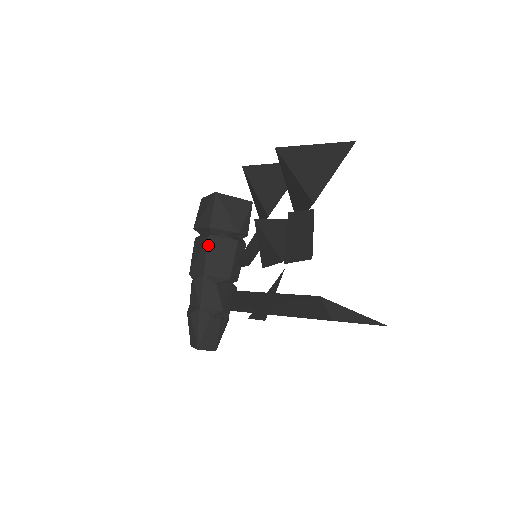
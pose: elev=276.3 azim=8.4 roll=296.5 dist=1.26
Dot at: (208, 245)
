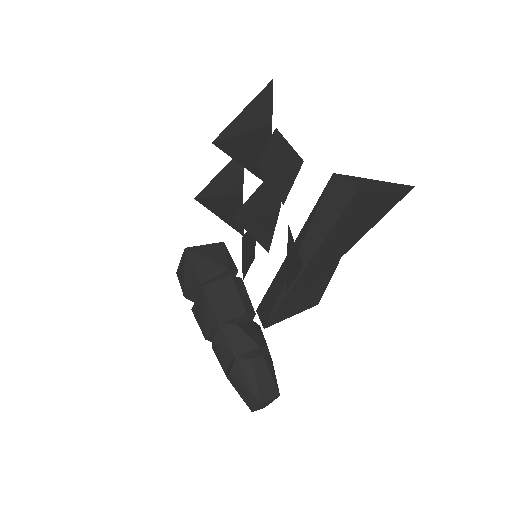
Dot at: (206, 295)
